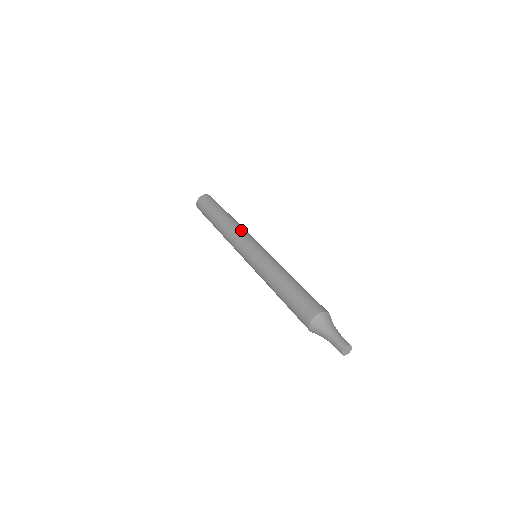
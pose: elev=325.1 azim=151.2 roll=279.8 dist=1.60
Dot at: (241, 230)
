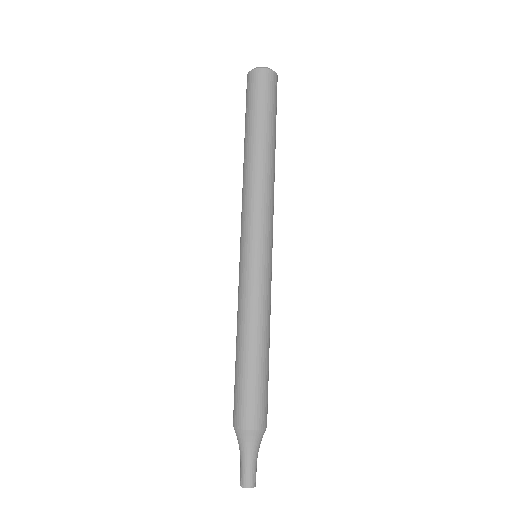
Dot at: (245, 202)
